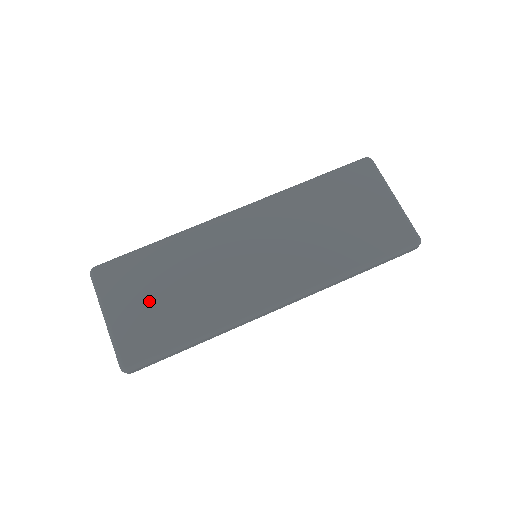
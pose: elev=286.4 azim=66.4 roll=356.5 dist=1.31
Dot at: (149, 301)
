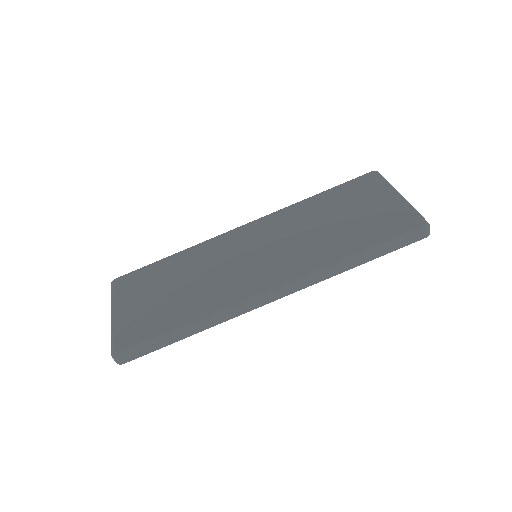
Dot at: (152, 298)
